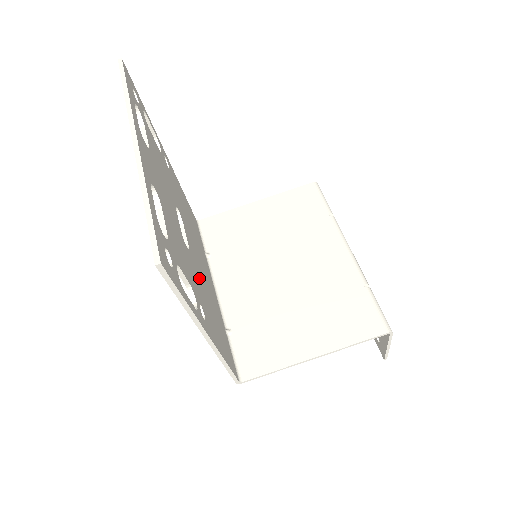
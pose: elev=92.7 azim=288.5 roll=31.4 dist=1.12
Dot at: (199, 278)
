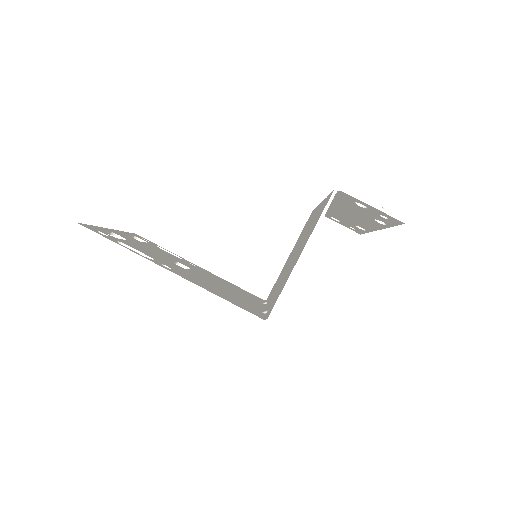
Dot at: (195, 276)
